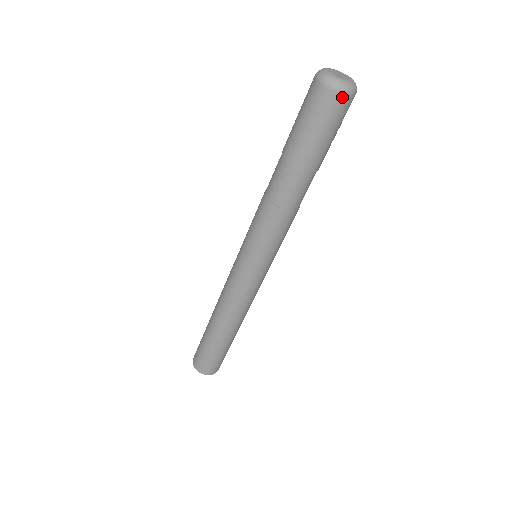
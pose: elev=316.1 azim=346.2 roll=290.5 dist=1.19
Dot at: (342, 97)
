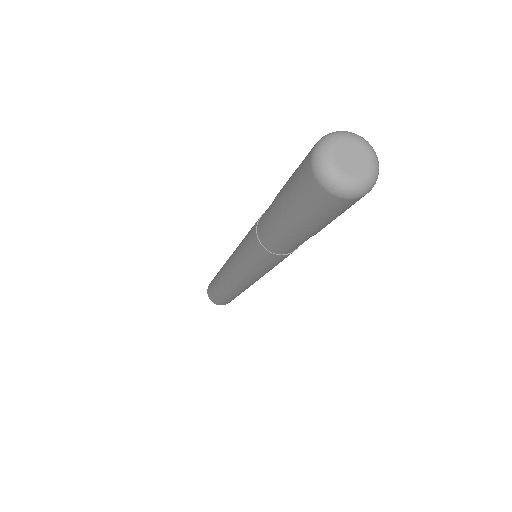
Dot at: (344, 200)
